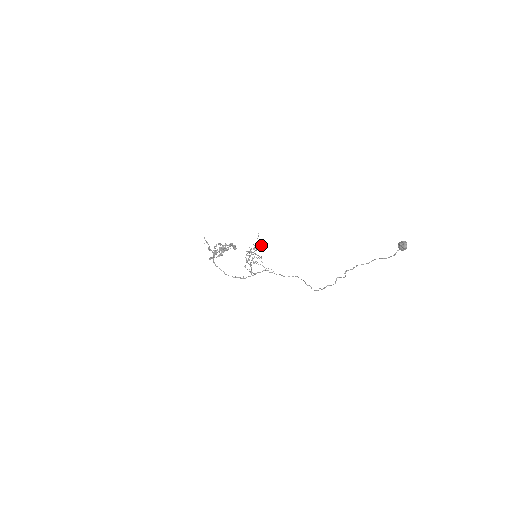
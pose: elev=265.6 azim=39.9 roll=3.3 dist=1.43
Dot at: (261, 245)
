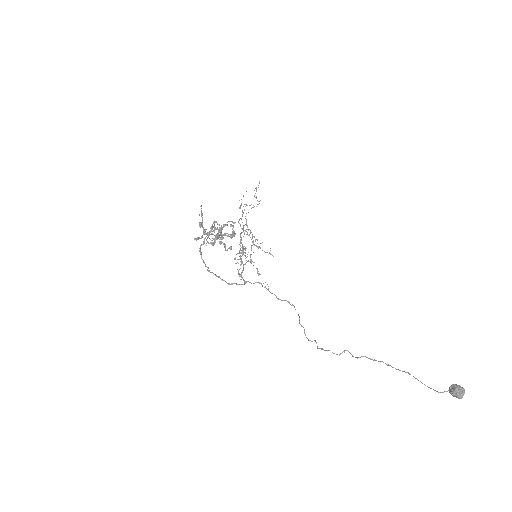
Dot at: occluded
